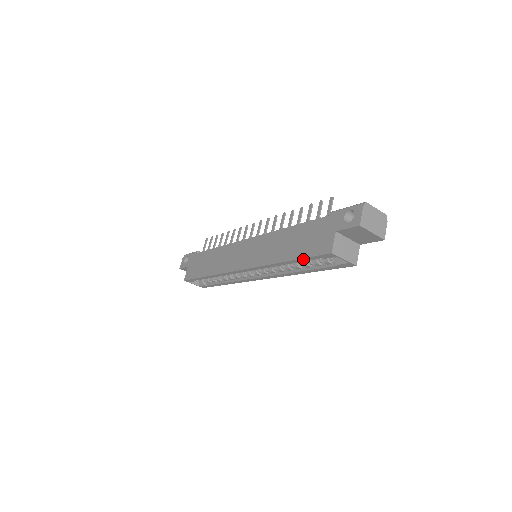
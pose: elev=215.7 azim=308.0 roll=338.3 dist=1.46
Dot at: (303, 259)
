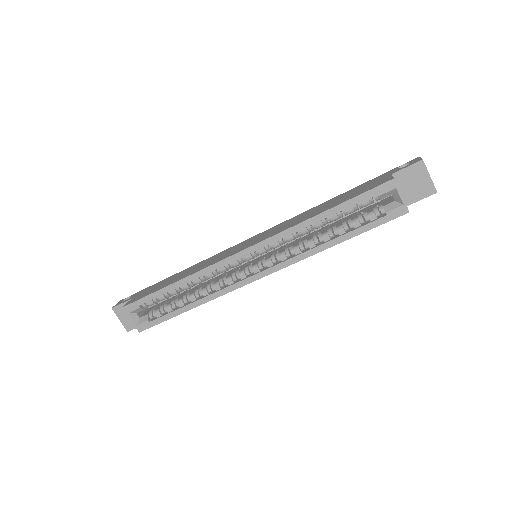
Dot at: (350, 201)
